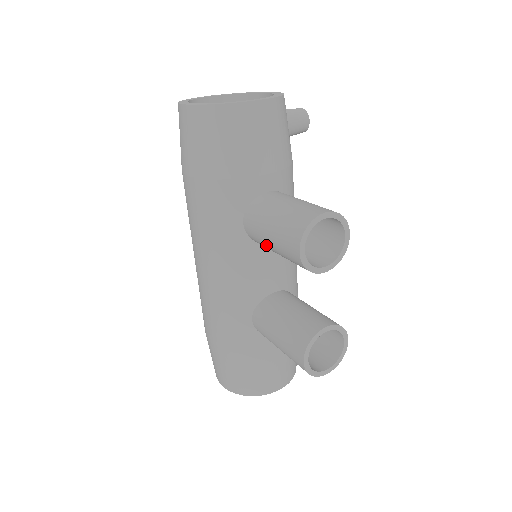
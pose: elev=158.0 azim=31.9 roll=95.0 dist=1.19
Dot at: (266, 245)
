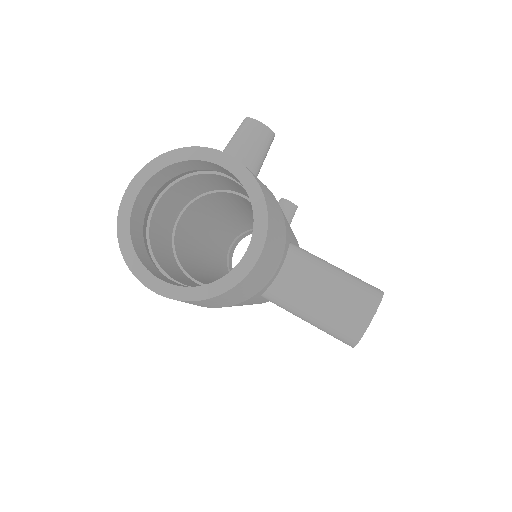
Dot at: occluded
